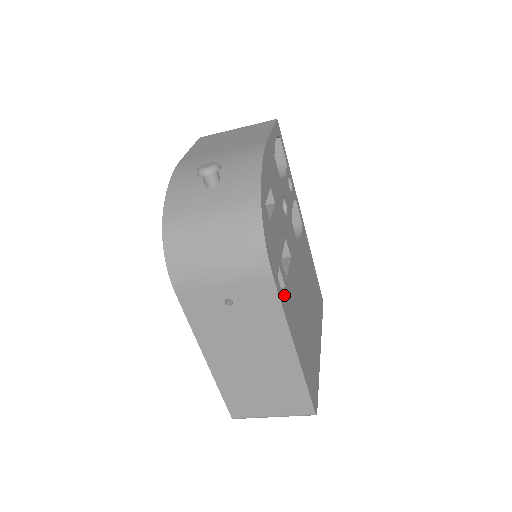
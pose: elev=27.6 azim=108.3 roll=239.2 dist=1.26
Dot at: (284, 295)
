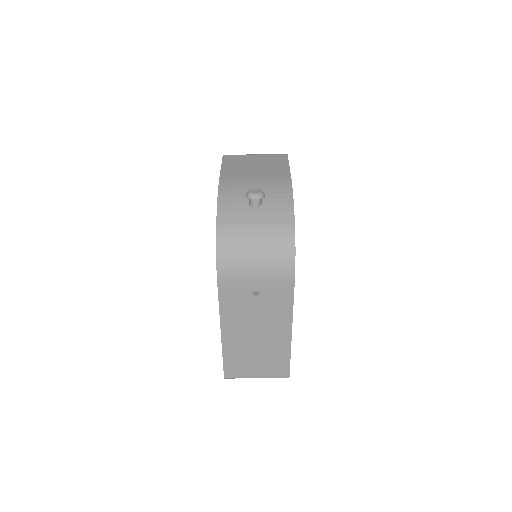
Dot at: occluded
